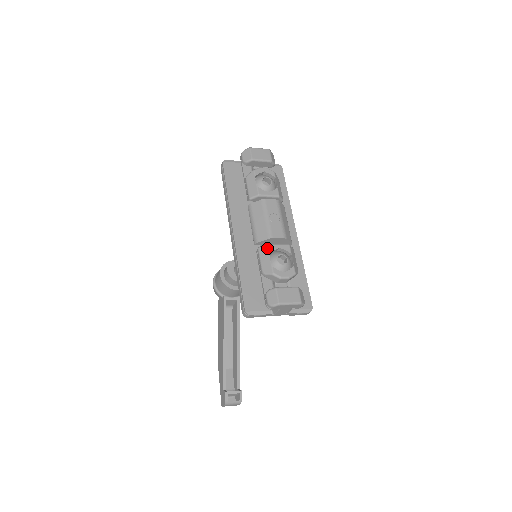
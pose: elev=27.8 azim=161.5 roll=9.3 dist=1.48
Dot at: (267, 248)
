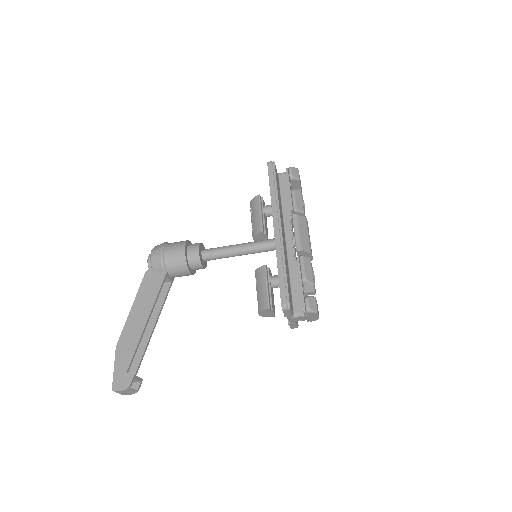
Dot at: (310, 260)
